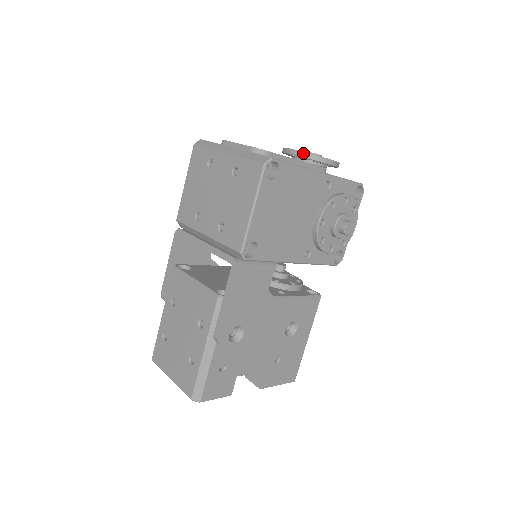
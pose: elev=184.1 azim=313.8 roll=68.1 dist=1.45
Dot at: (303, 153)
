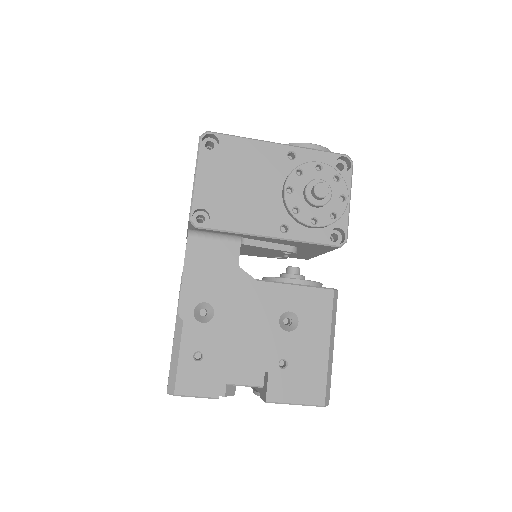
Dot at: occluded
